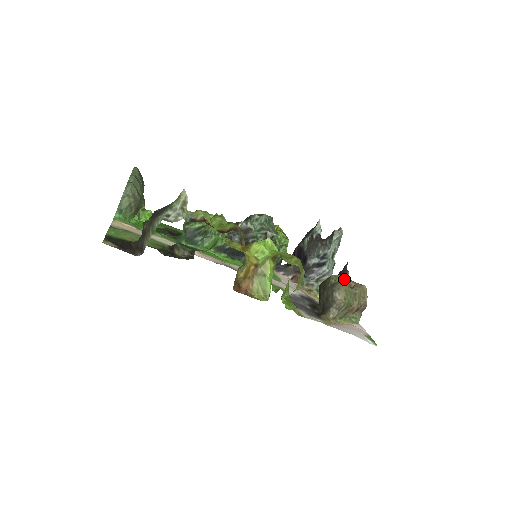
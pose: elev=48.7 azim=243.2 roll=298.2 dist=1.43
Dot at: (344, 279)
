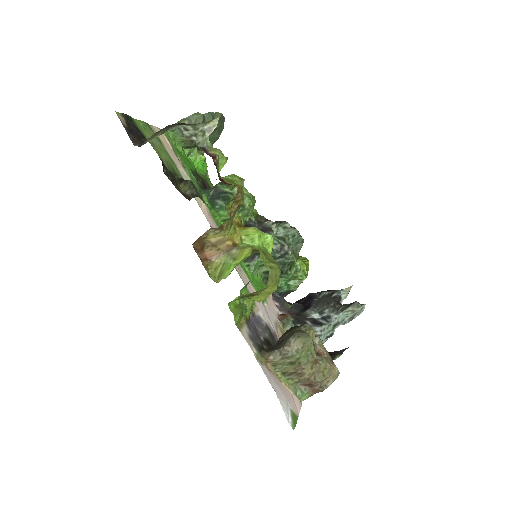
Dot at: (320, 343)
